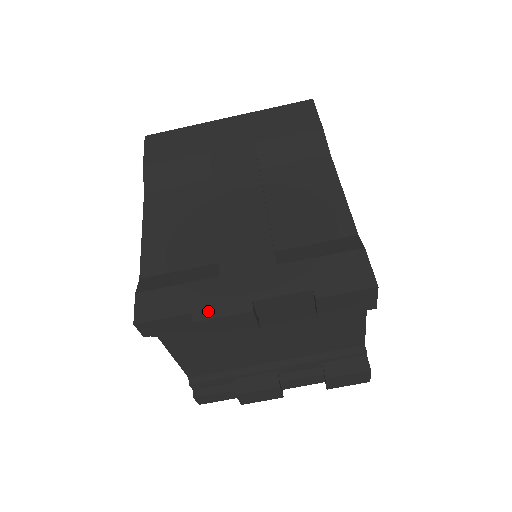
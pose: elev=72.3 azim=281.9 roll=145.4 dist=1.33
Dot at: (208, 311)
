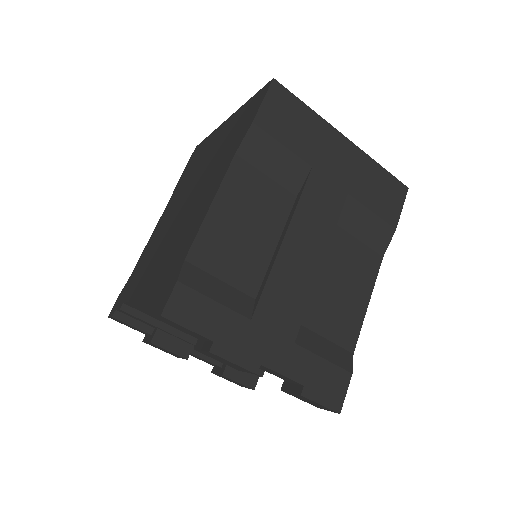
Dot at: (226, 349)
